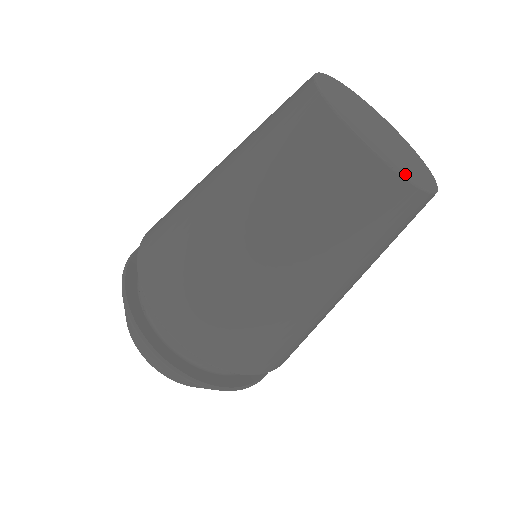
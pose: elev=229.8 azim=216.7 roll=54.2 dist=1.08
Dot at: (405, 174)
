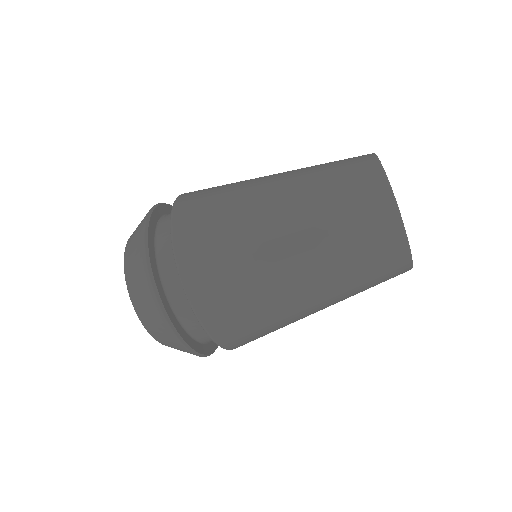
Dot at: (400, 214)
